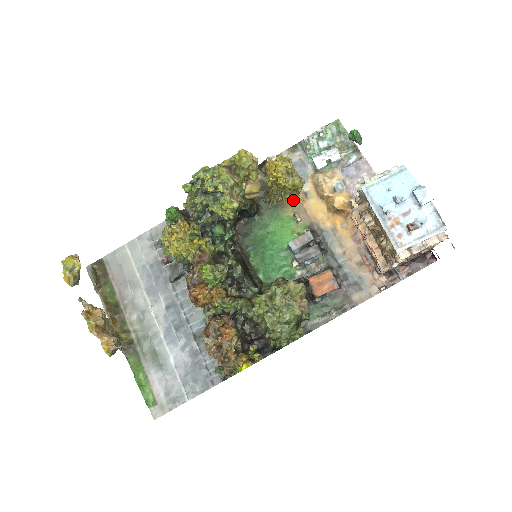
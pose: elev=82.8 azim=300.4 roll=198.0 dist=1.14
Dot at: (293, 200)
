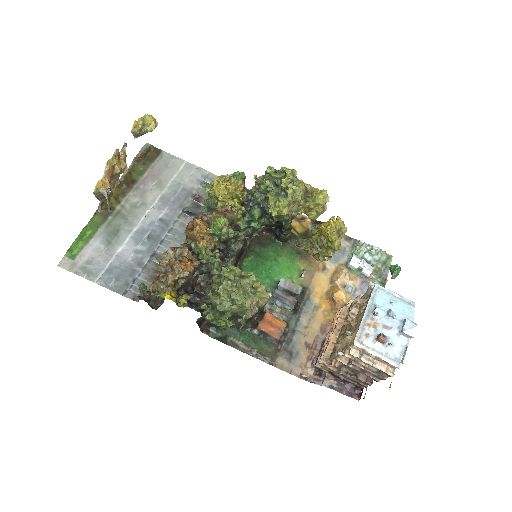
Dot at: (313, 262)
